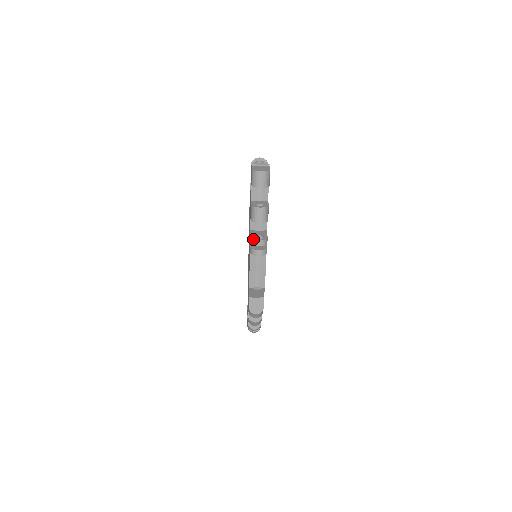
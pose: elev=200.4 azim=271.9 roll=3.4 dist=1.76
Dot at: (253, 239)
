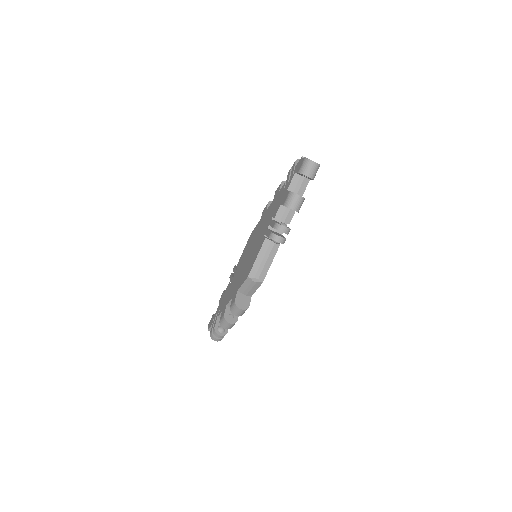
Dot at: (279, 223)
